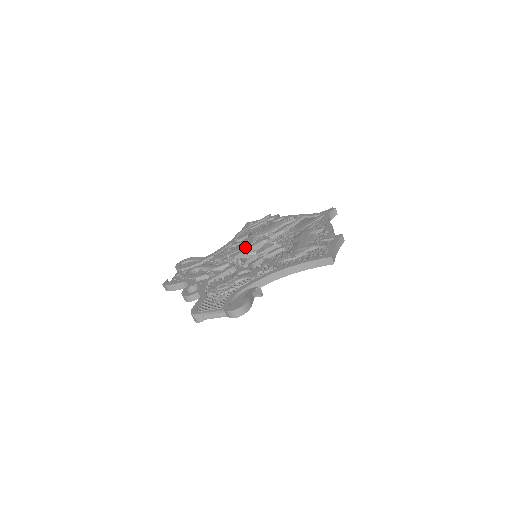
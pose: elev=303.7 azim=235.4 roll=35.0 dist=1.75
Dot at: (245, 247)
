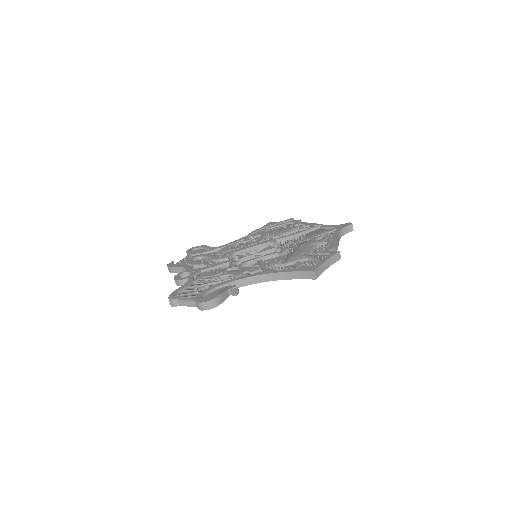
Dot at: occluded
